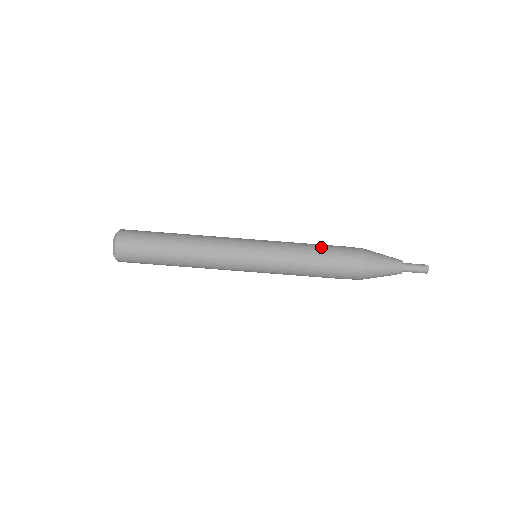
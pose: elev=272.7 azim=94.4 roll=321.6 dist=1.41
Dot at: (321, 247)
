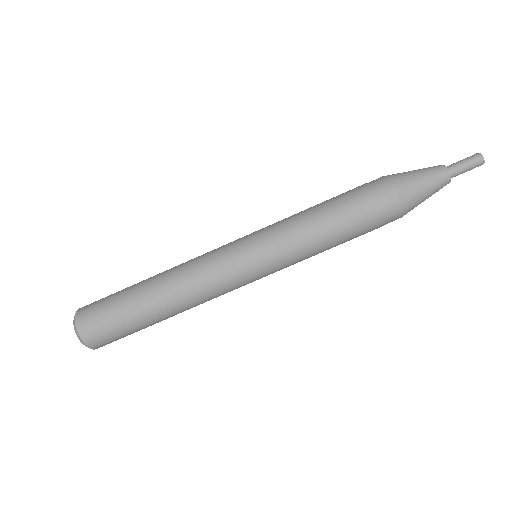
Dot at: (327, 200)
